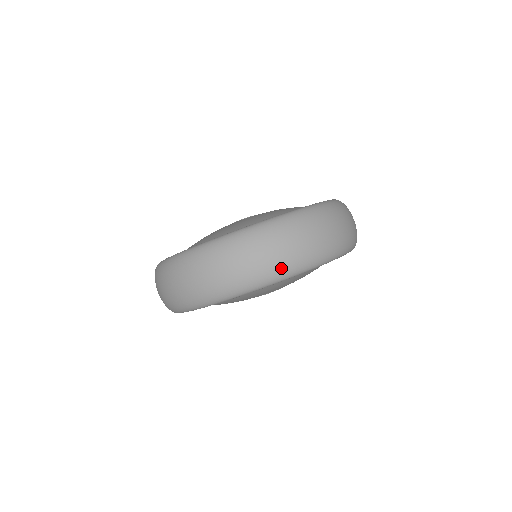
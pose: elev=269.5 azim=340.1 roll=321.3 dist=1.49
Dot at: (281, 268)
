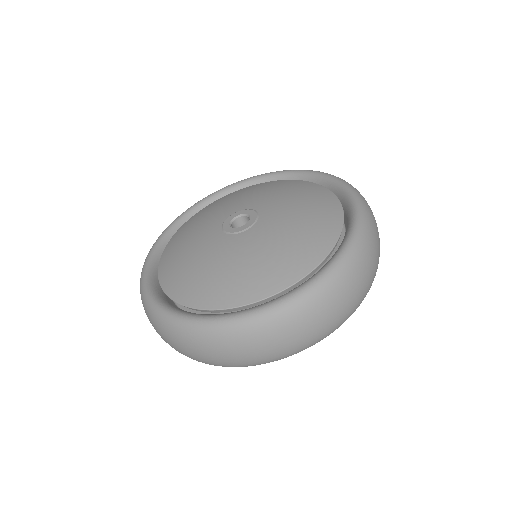
Dot at: (332, 329)
